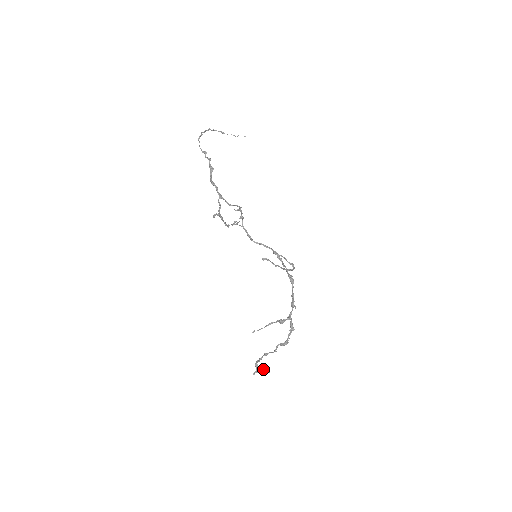
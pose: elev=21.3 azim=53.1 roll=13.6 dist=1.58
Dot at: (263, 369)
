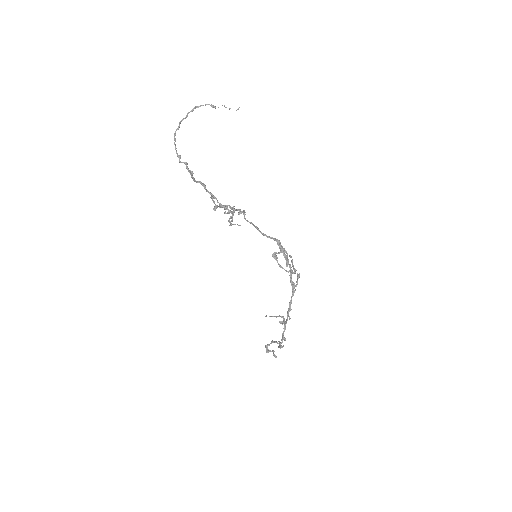
Dot at: (273, 352)
